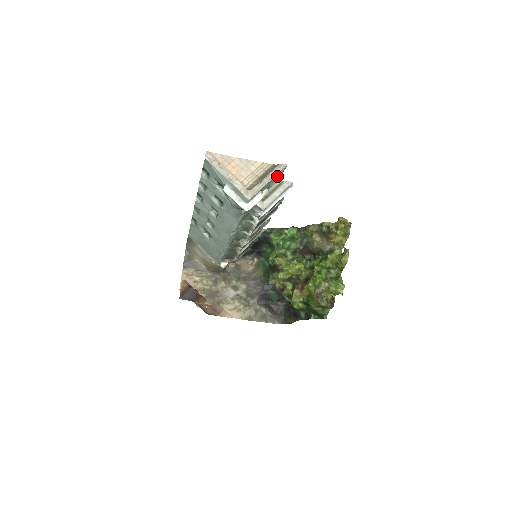
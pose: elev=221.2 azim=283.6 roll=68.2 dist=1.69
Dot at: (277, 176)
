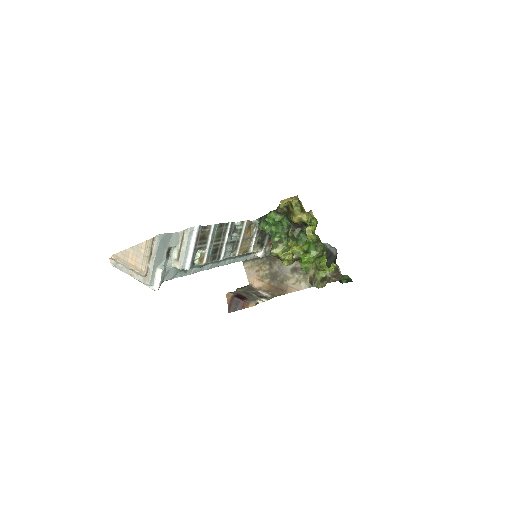
Dot at: (167, 240)
